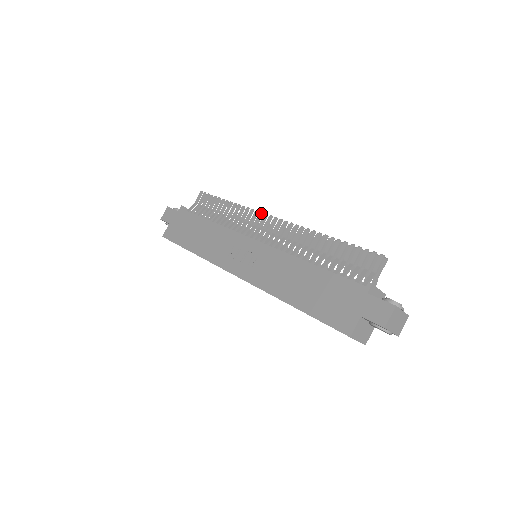
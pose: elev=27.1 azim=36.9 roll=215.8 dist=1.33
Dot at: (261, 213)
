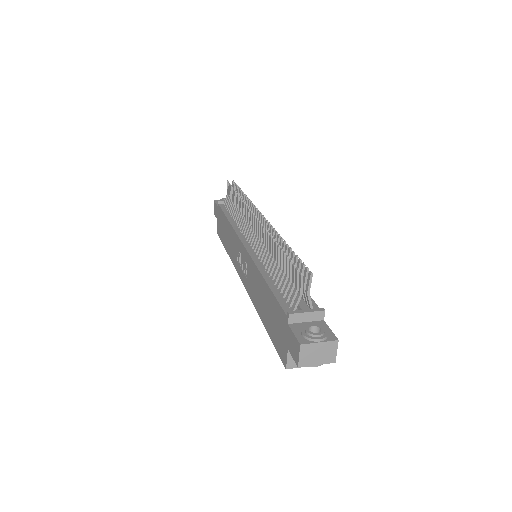
Dot at: (249, 210)
